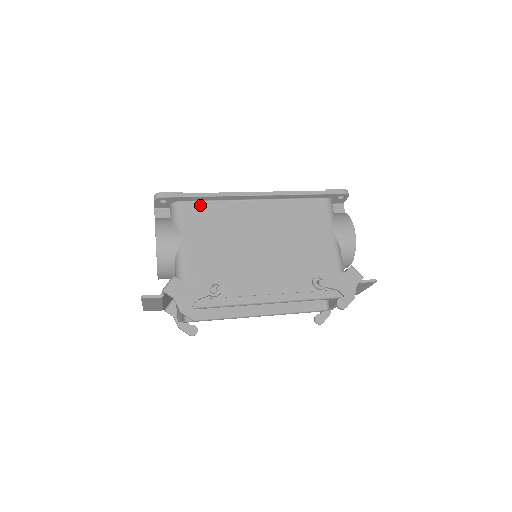
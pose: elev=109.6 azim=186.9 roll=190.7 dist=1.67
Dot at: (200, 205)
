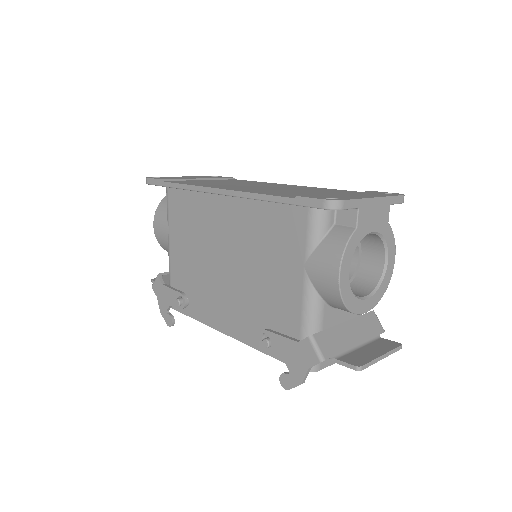
Dot at: (181, 193)
